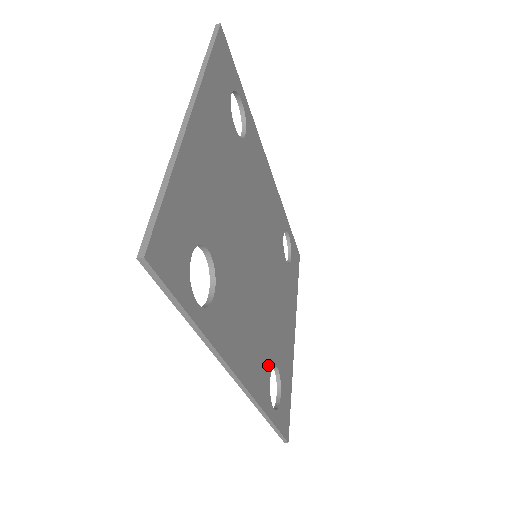
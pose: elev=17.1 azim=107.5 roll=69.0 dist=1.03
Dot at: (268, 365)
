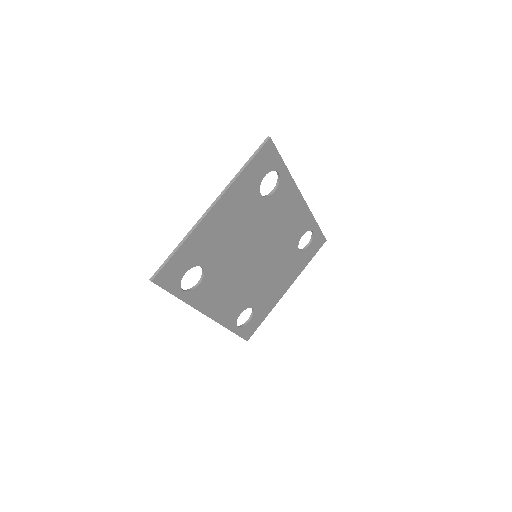
Dot at: (242, 308)
